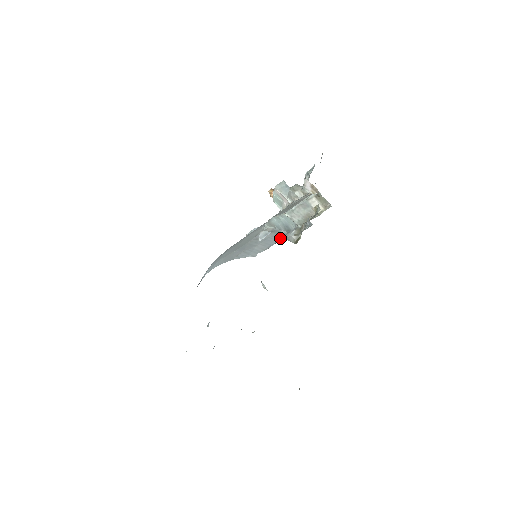
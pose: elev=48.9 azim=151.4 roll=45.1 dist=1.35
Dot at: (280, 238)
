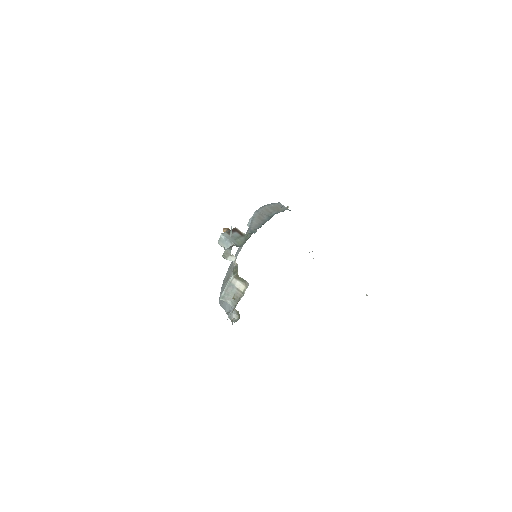
Dot at: (228, 315)
